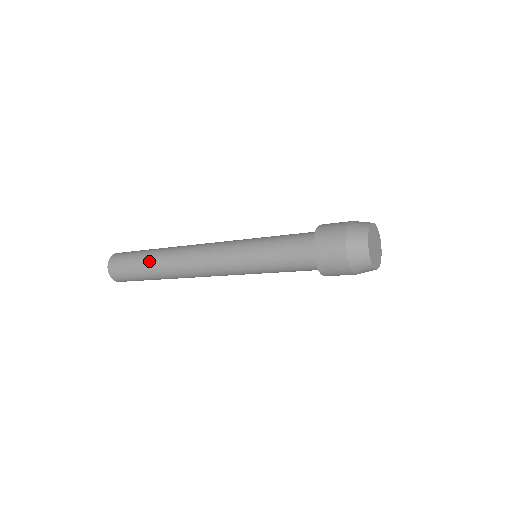
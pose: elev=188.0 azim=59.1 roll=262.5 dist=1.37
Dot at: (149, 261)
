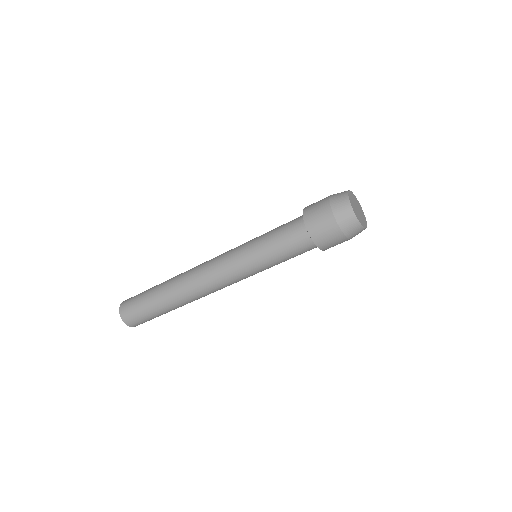
Dot at: (161, 283)
